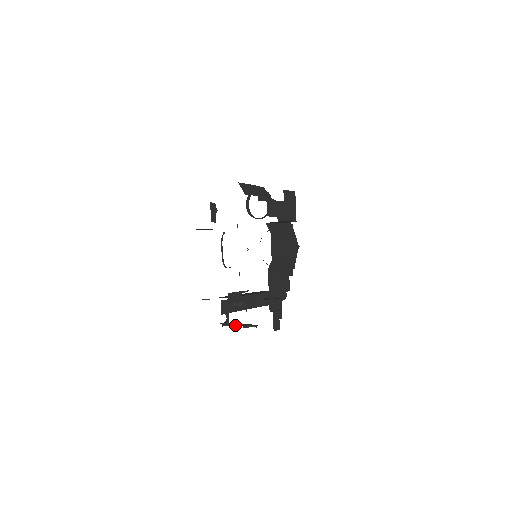
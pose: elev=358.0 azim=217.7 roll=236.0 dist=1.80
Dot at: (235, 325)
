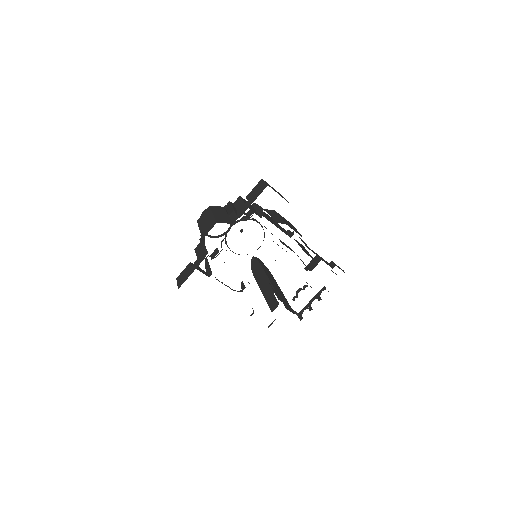
Dot at: (311, 308)
